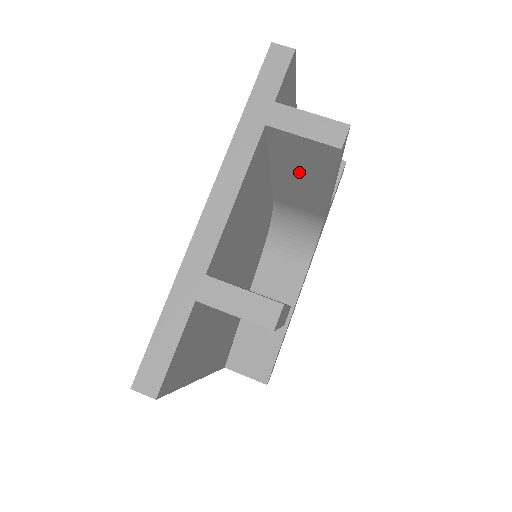
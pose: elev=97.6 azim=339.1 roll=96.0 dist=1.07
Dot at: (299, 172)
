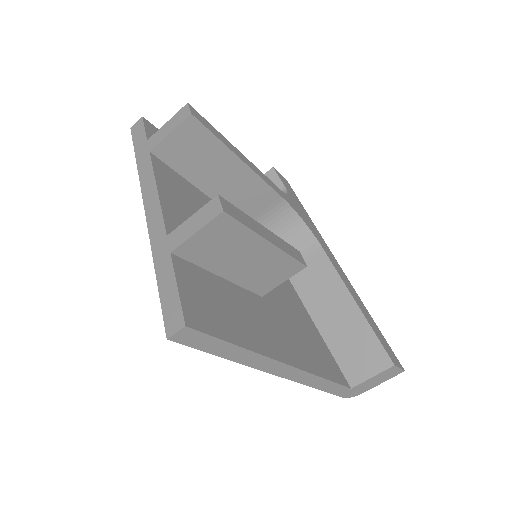
Dot at: (211, 170)
